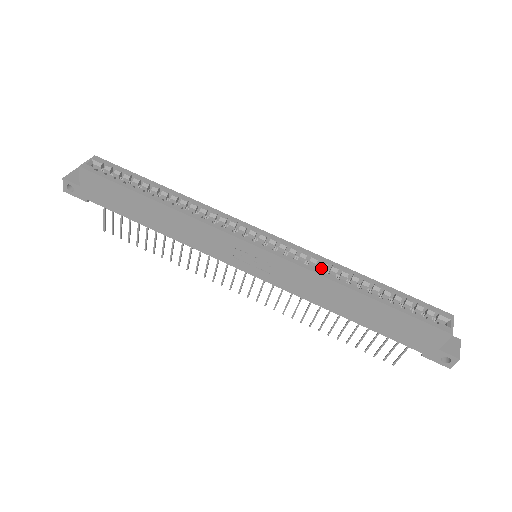
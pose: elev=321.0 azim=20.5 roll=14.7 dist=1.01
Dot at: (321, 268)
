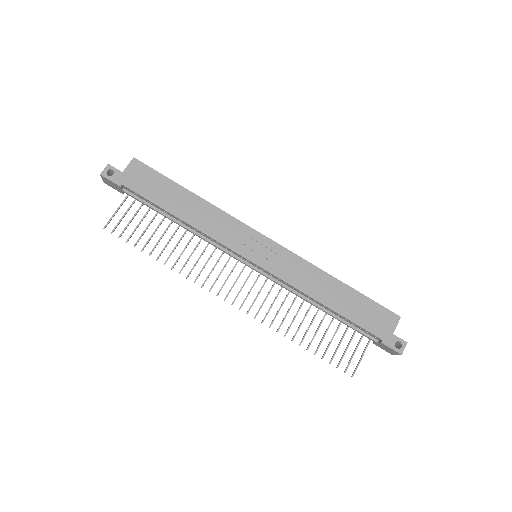
Dot at: occluded
